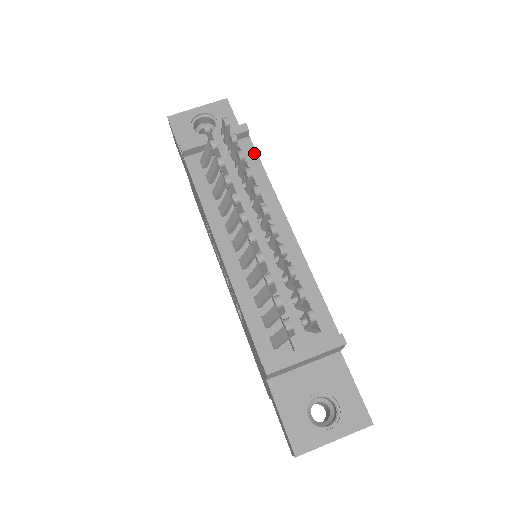
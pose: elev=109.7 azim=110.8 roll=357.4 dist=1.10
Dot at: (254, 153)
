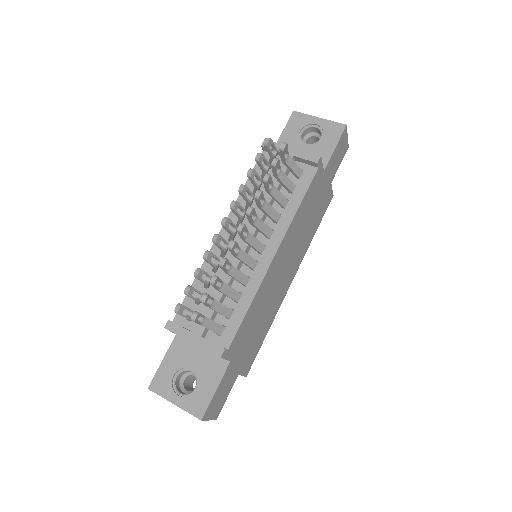
Dot at: (308, 183)
